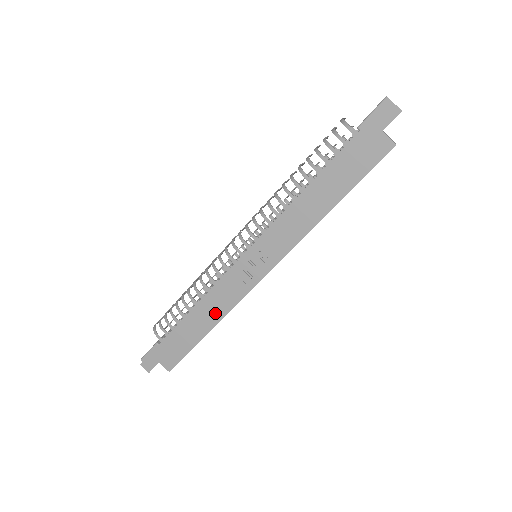
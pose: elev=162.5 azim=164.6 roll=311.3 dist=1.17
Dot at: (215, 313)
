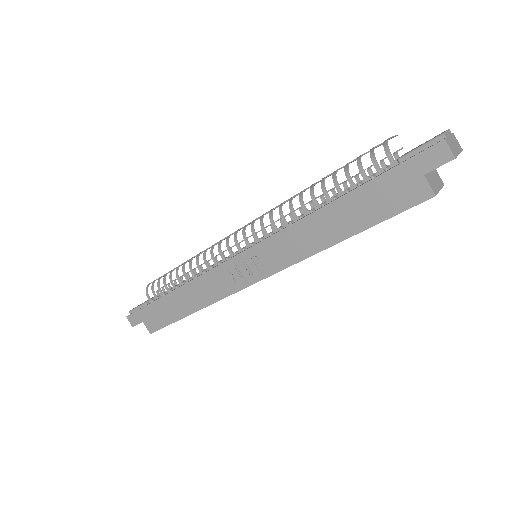
Dot at: (201, 298)
